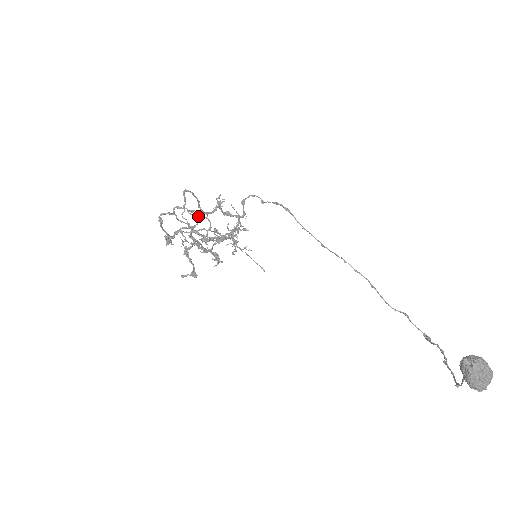
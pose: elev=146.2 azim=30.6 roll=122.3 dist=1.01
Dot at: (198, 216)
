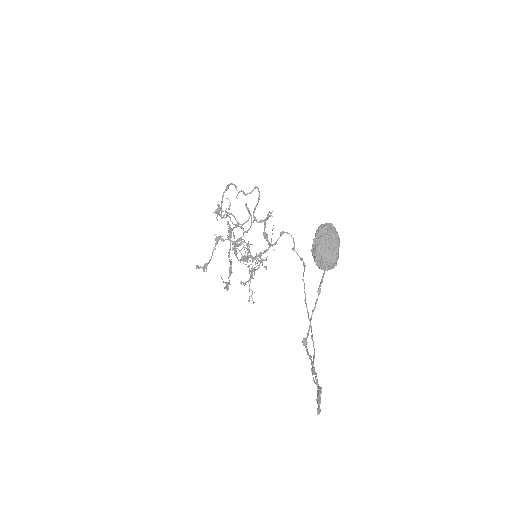
Dot at: occluded
